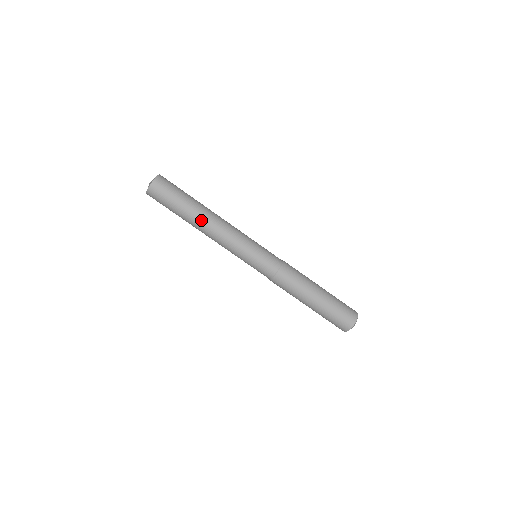
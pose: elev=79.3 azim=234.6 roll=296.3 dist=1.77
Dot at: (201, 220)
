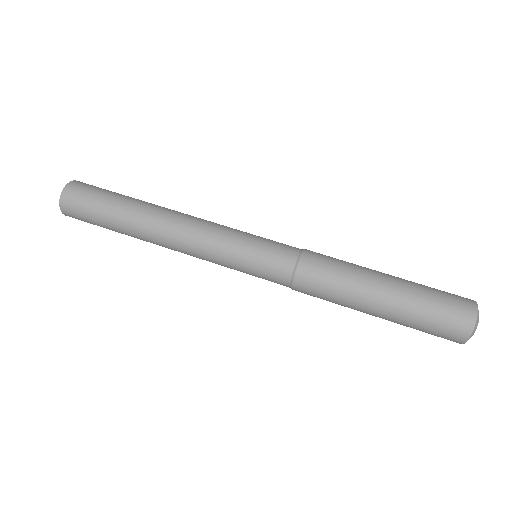
Dot at: (152, 213)
